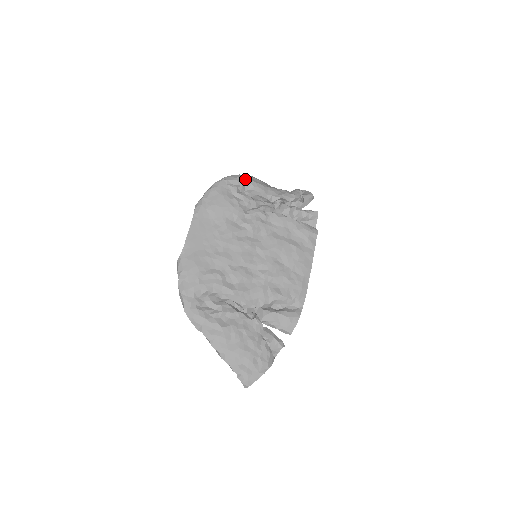
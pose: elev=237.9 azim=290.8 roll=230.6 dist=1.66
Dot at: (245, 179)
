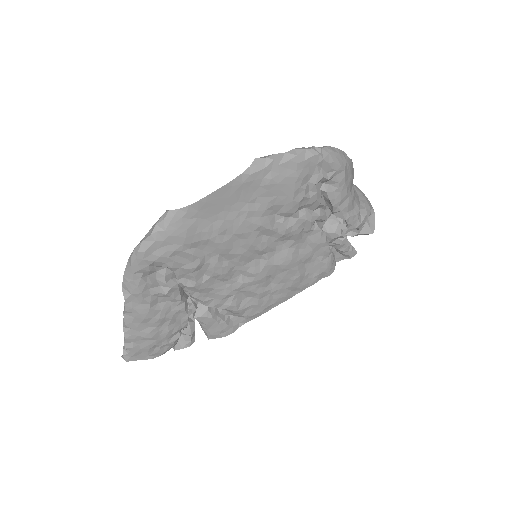
Dot at: (341, 171)
